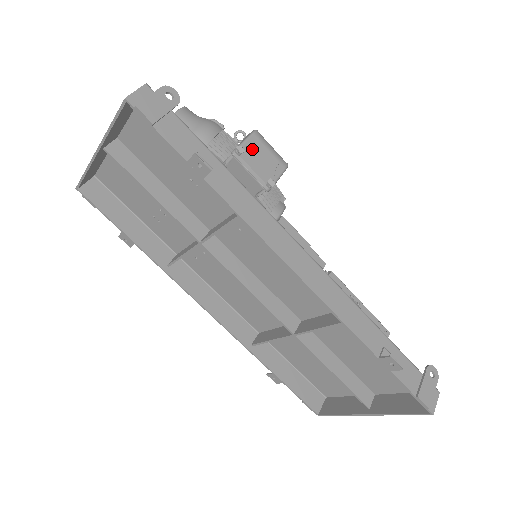
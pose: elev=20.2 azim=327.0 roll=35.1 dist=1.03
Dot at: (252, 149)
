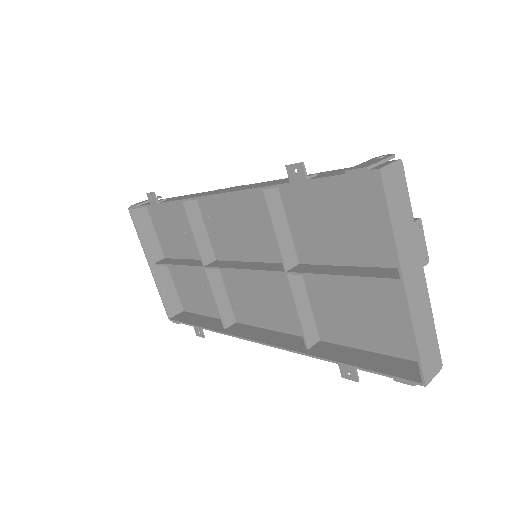
Dot at: occluded
